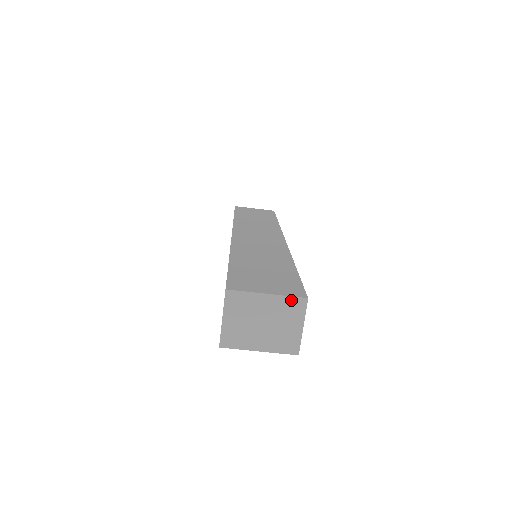
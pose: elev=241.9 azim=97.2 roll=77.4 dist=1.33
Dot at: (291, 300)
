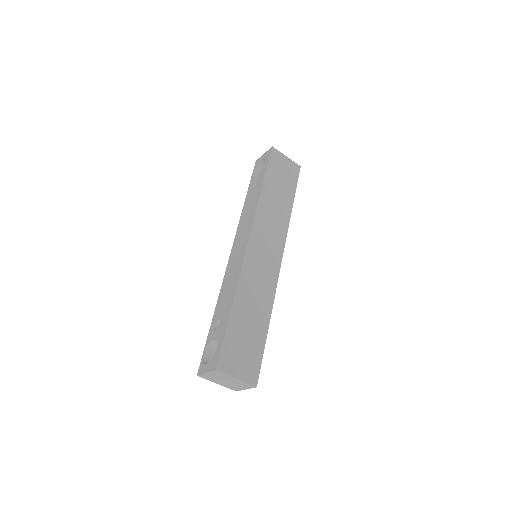
Dot at: (247, 384)
